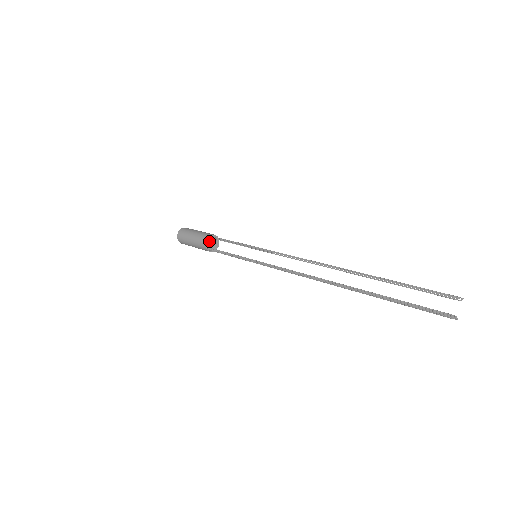
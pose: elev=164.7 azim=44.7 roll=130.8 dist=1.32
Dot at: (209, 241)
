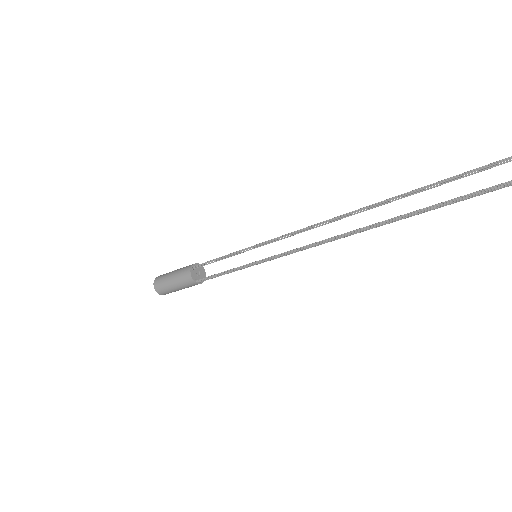
Dot at: (194, 273)
